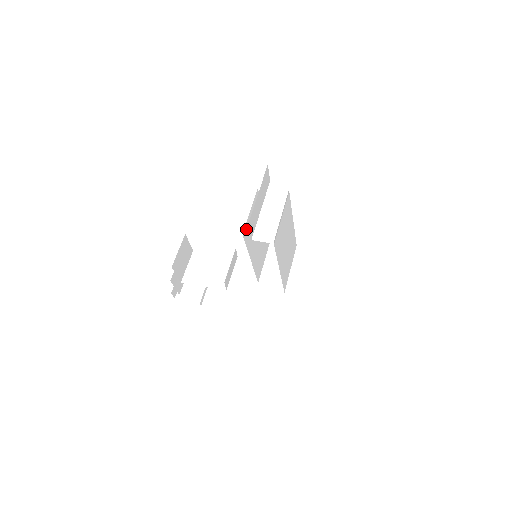
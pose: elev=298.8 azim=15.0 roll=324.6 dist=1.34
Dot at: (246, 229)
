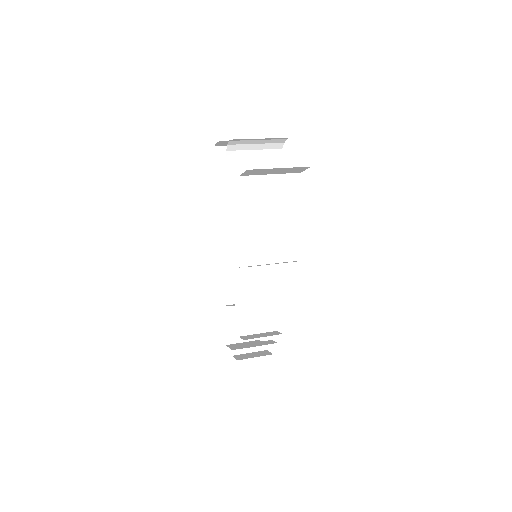
Dot at: occluded
